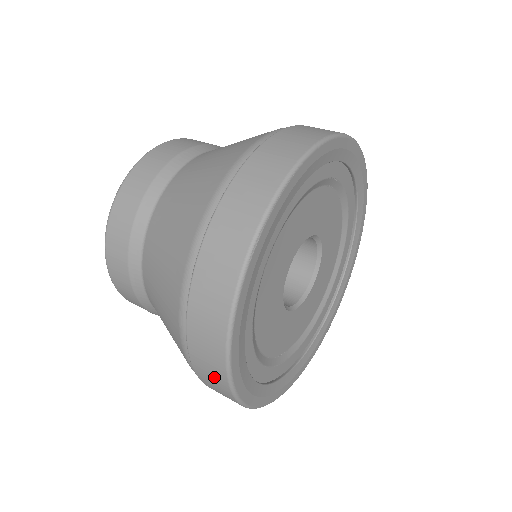
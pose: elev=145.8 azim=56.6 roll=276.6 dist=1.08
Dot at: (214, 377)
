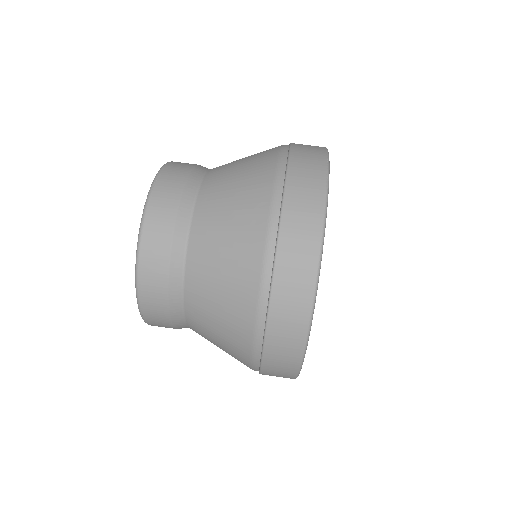
Dot at: occluded
